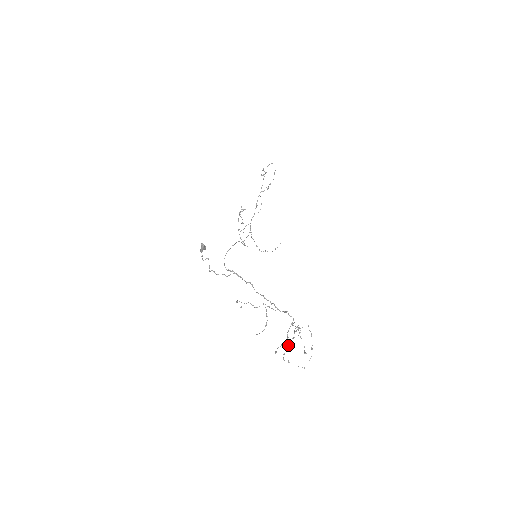
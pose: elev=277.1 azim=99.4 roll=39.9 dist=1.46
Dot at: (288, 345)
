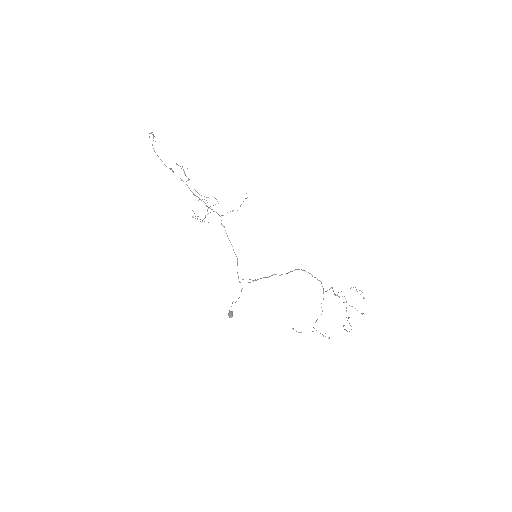
Dot at: occluded
